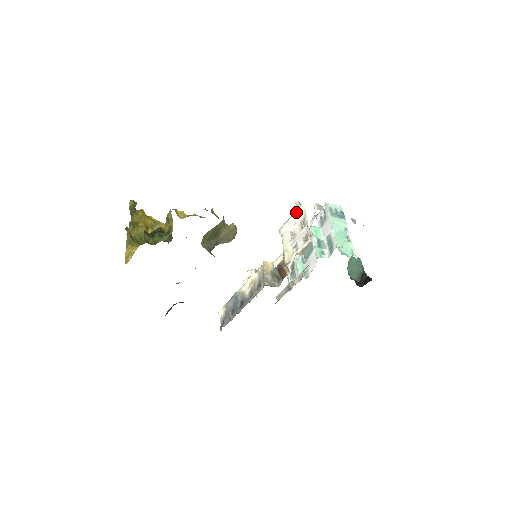
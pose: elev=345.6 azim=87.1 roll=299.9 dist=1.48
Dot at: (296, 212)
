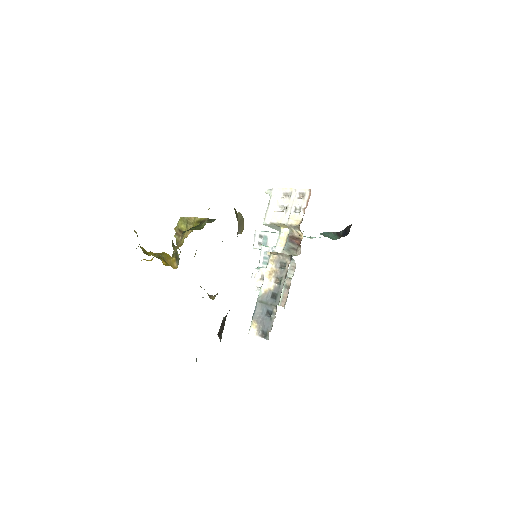
Dot at: (272, 197)
